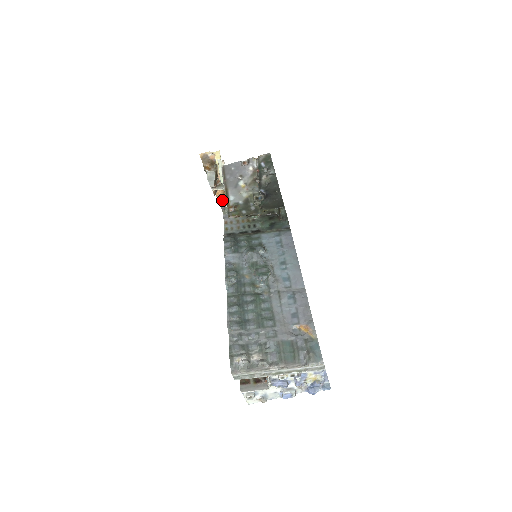
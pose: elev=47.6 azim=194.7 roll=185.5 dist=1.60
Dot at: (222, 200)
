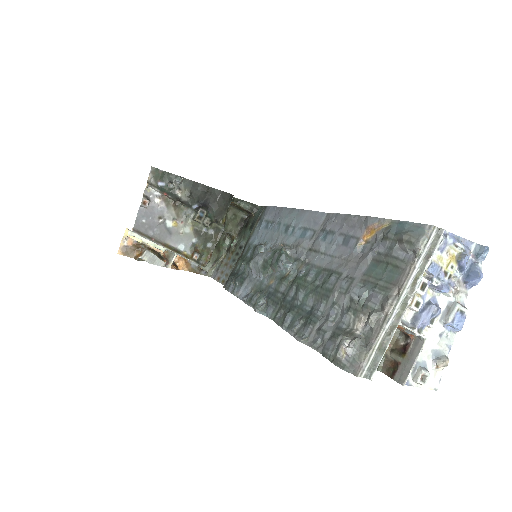
Dot at: (193, 267)
